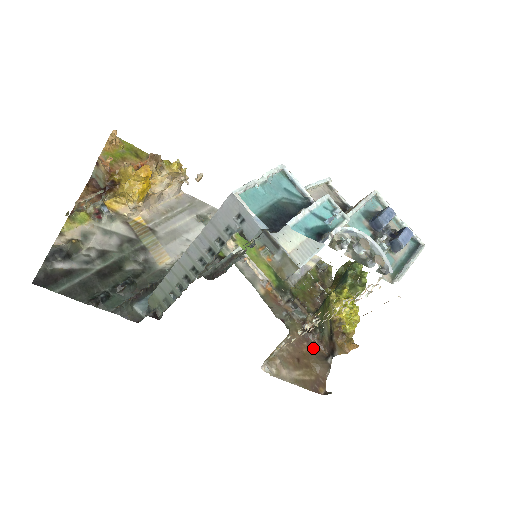
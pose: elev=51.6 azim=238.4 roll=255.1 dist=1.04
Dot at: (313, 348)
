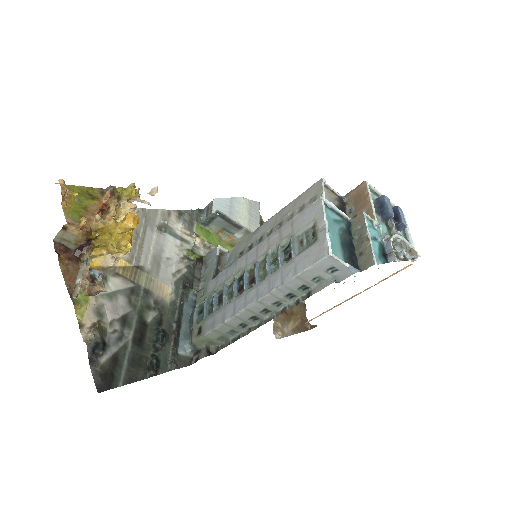
Dot at: occluded
